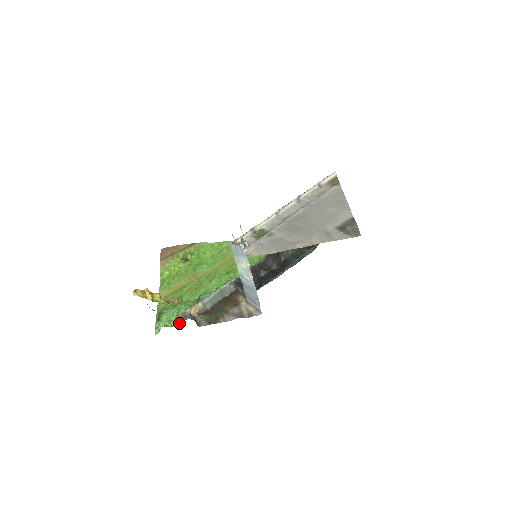
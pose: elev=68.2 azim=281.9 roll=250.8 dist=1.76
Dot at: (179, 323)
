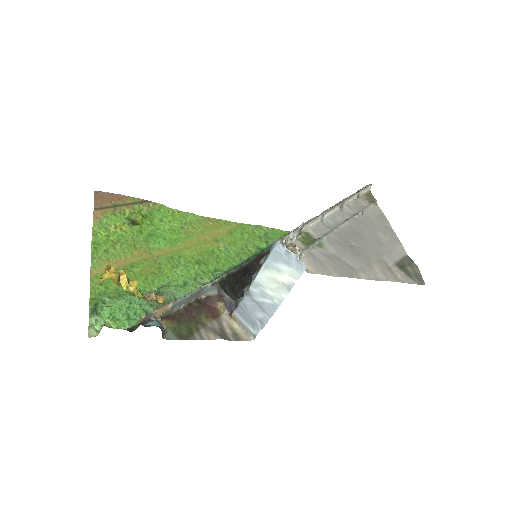
Dot at: (130, 325)
